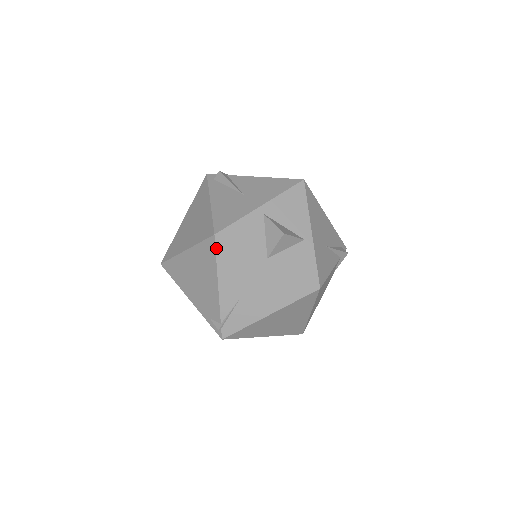
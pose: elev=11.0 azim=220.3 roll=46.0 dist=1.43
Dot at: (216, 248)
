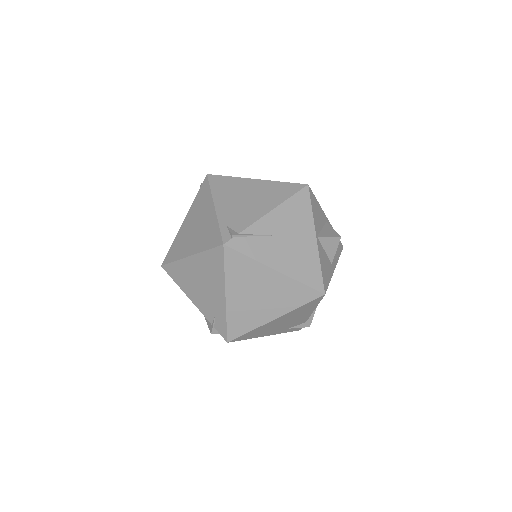
Dot at: (299, 191)
